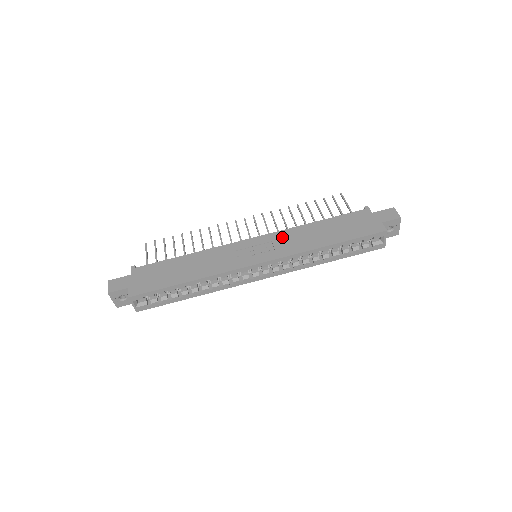
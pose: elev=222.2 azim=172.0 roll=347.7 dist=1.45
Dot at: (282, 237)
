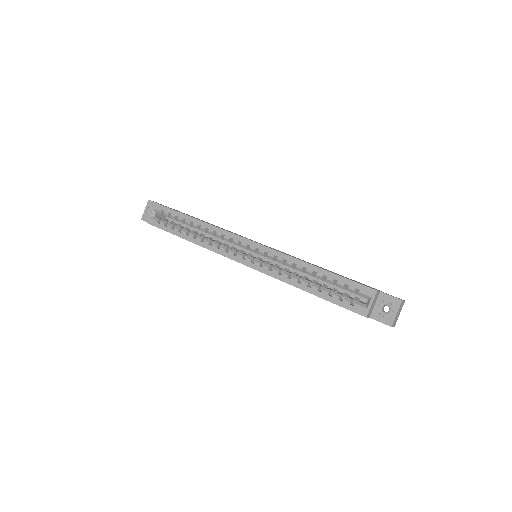
Dot at: occluded
